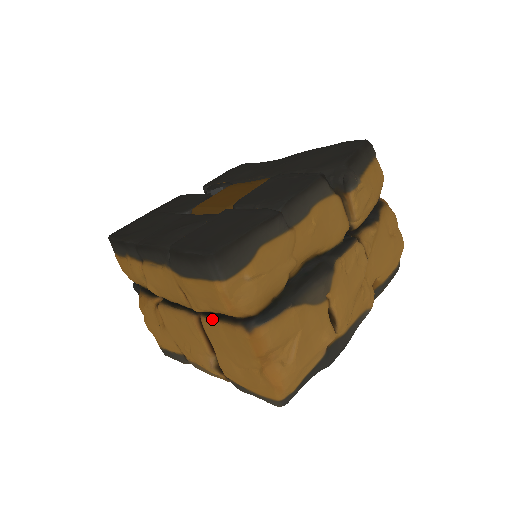
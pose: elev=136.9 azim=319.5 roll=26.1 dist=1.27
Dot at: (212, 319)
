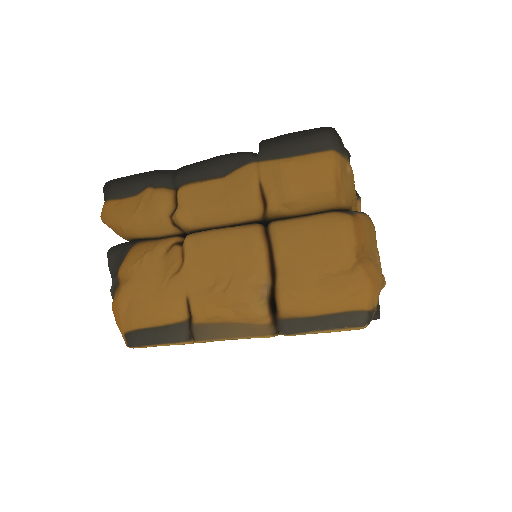
Dot at: (294, 218)
